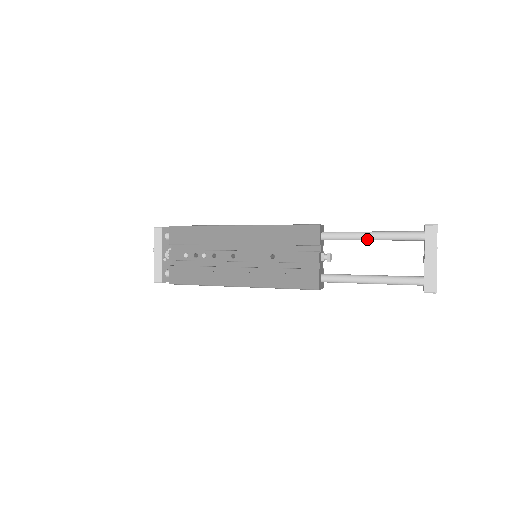
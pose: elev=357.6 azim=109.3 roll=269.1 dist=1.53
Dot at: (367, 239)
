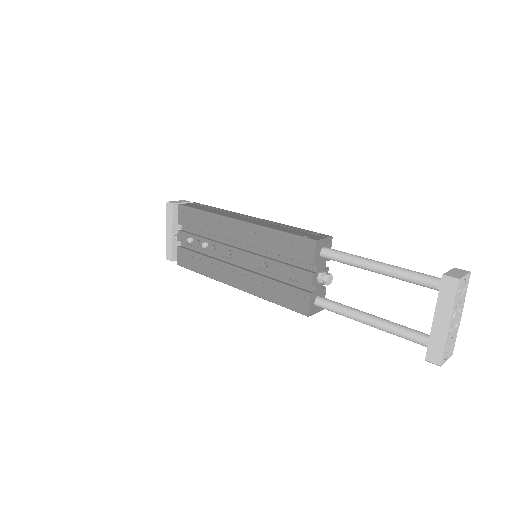
Dot at: (371, 271)
